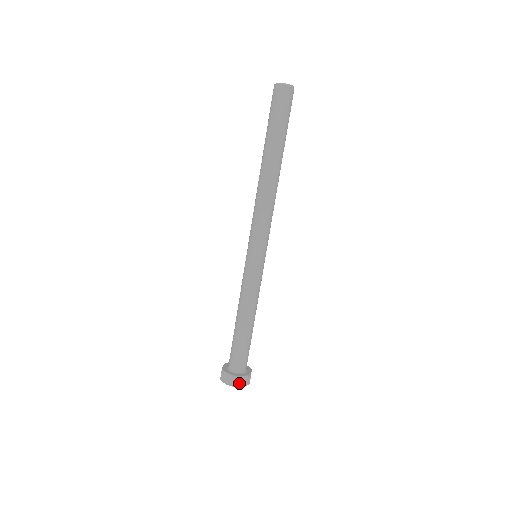
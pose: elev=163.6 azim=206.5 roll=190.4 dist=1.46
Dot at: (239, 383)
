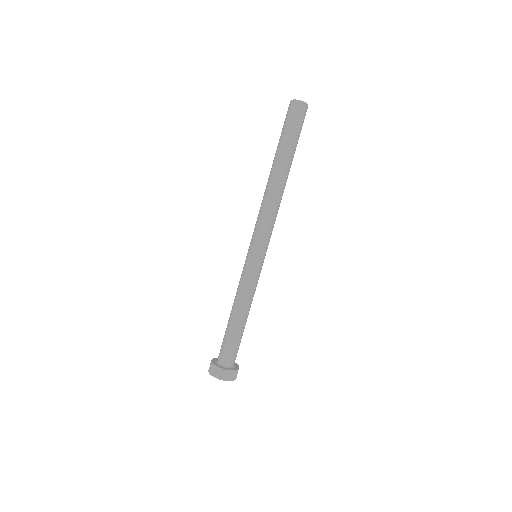
Dot at: (213, 371)
